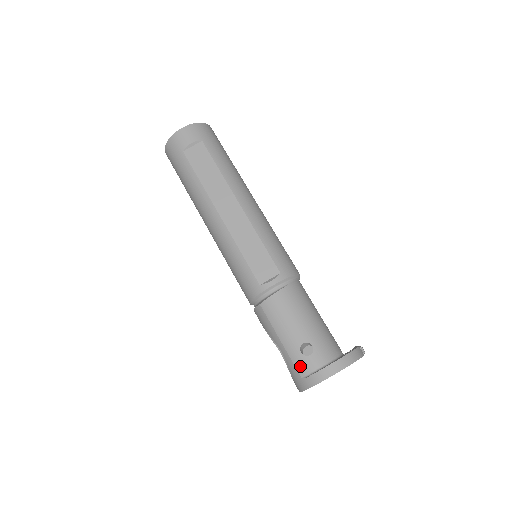
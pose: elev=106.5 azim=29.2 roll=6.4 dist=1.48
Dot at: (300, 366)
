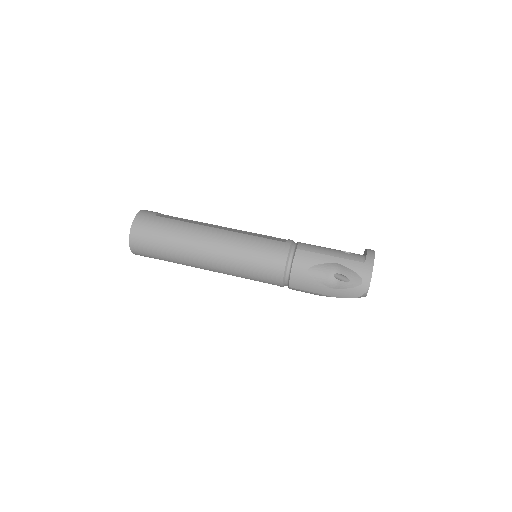
Dot at: (356, 258)
